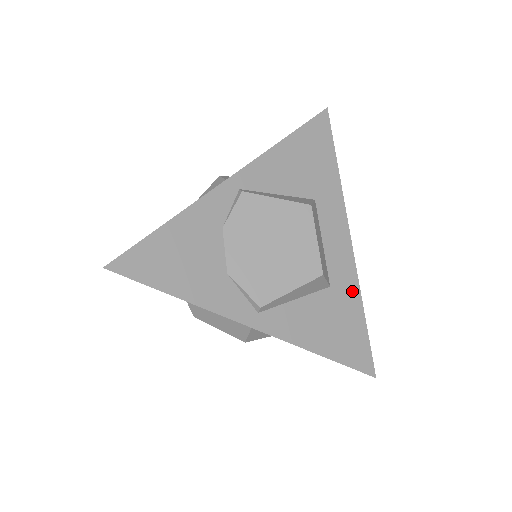
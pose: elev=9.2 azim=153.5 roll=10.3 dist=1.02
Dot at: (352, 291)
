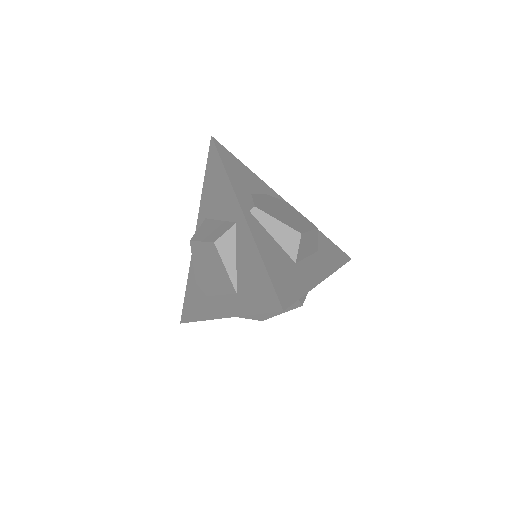
Dot at: (307, 282)
